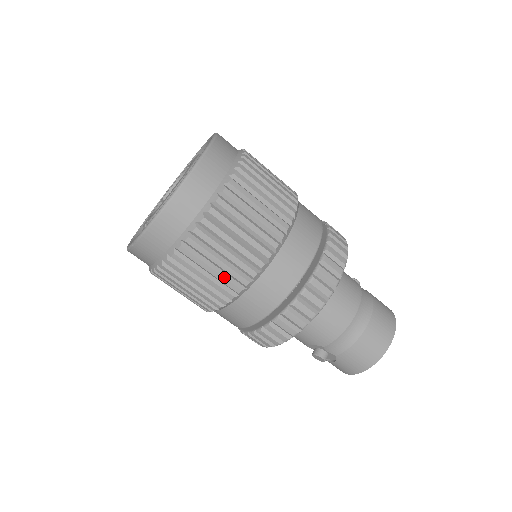
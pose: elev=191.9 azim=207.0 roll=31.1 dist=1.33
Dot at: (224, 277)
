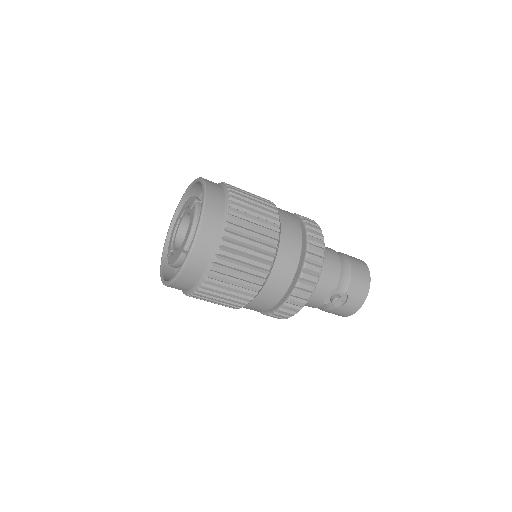
Dot at: (262, 244)
